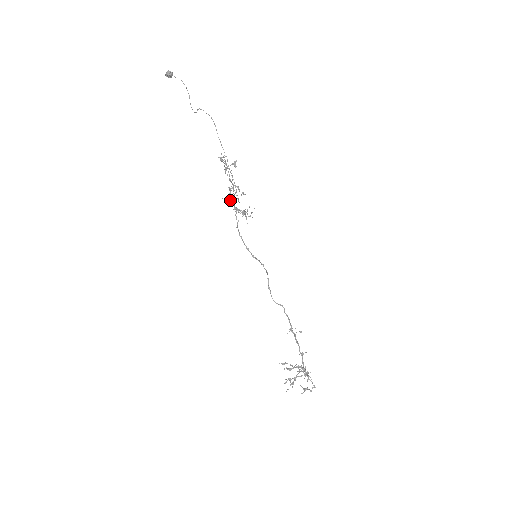
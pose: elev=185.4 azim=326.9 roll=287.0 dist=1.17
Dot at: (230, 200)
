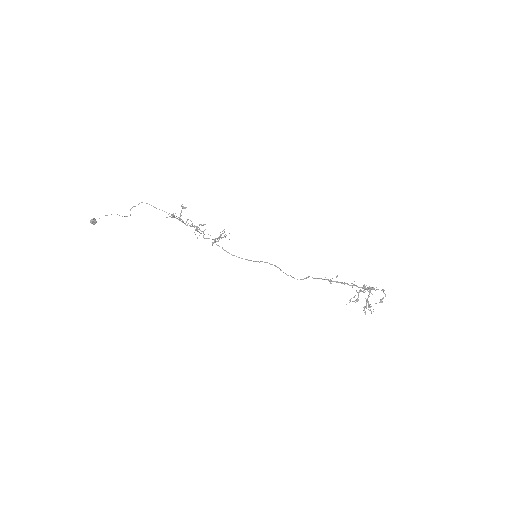
Dot at: occluded
